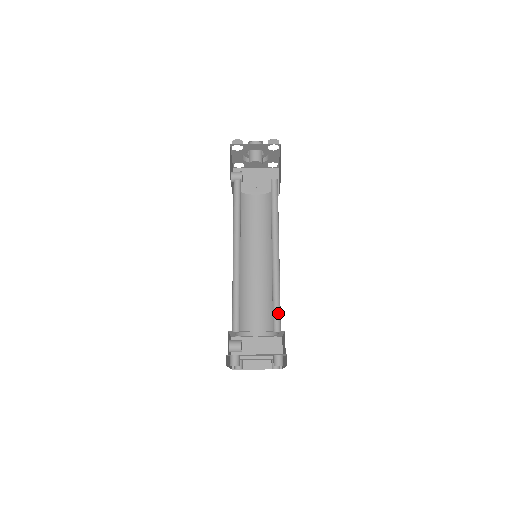
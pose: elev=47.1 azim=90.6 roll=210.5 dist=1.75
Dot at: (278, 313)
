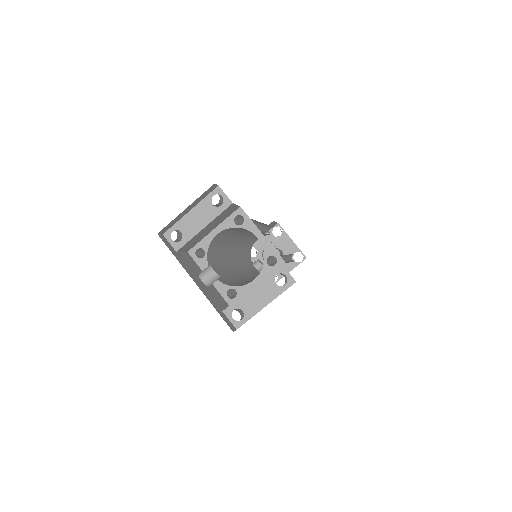
Dot at: occluded
